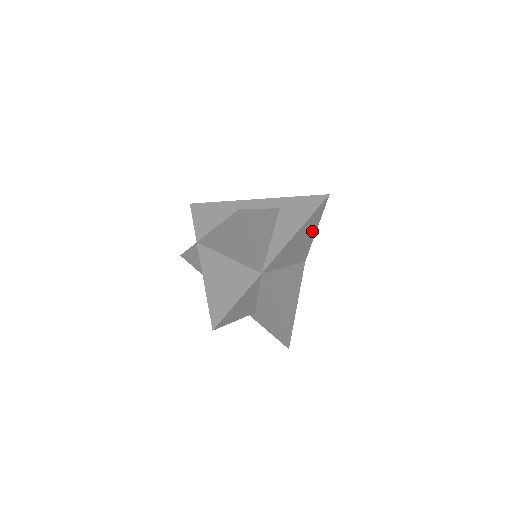
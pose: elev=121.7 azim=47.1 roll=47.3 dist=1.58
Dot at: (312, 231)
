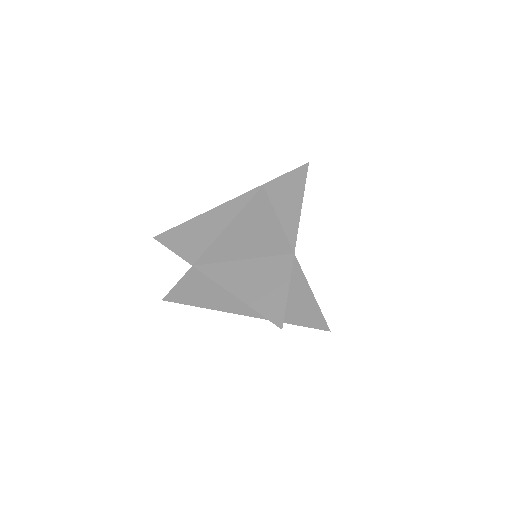
Dot at: occluded
